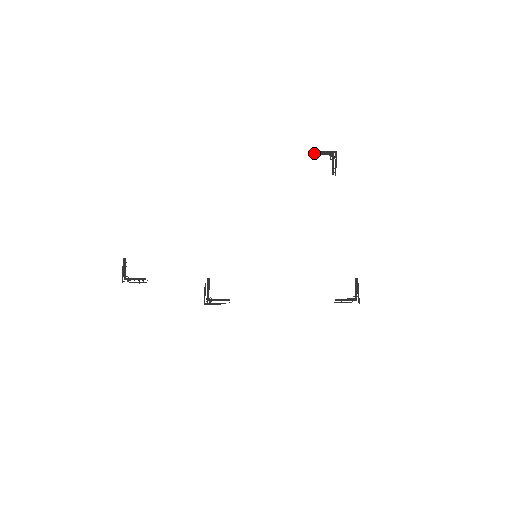
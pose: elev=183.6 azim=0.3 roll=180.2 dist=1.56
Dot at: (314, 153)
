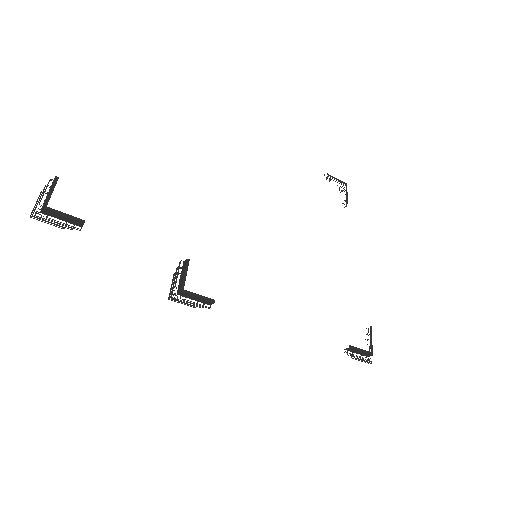
Dot at: occluded
